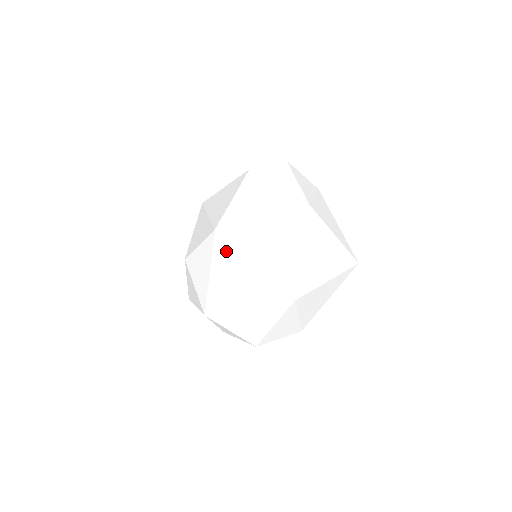
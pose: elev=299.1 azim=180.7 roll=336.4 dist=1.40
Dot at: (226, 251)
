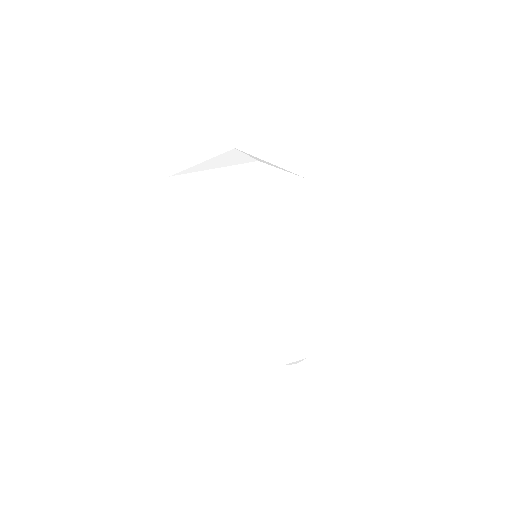
Dot at: occluded
